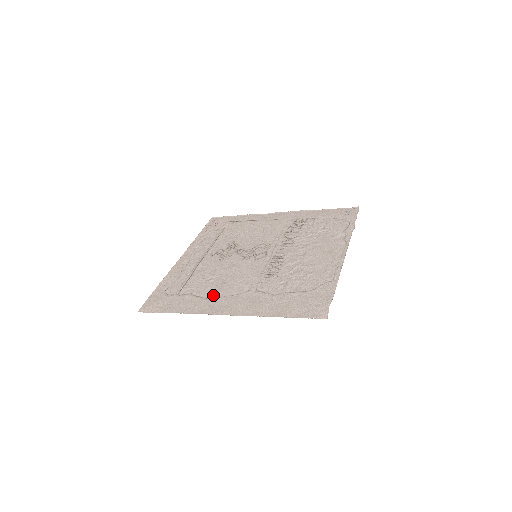
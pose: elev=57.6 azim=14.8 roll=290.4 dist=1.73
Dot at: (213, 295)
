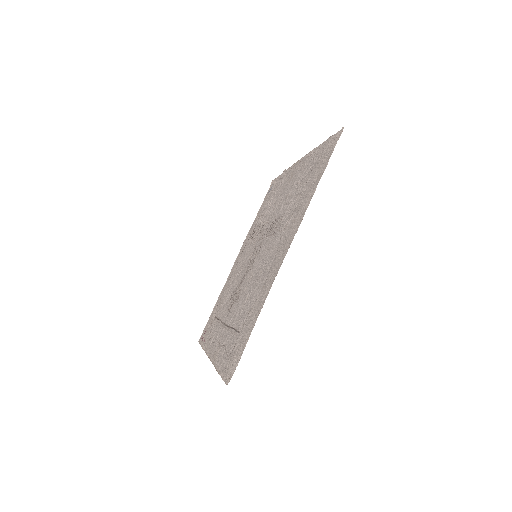
Dot at: (263, 281)
